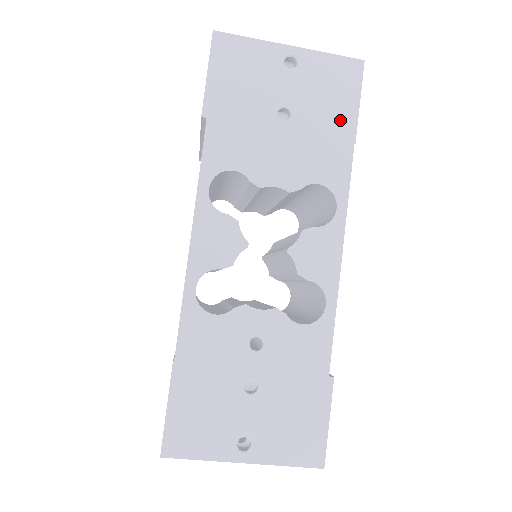
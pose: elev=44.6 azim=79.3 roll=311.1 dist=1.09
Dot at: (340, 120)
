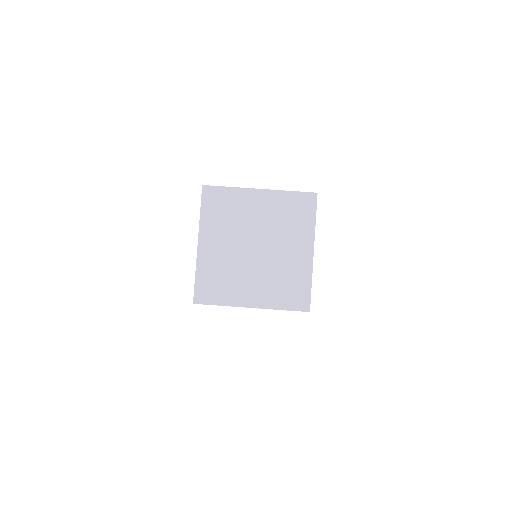
Dot at: occluded
